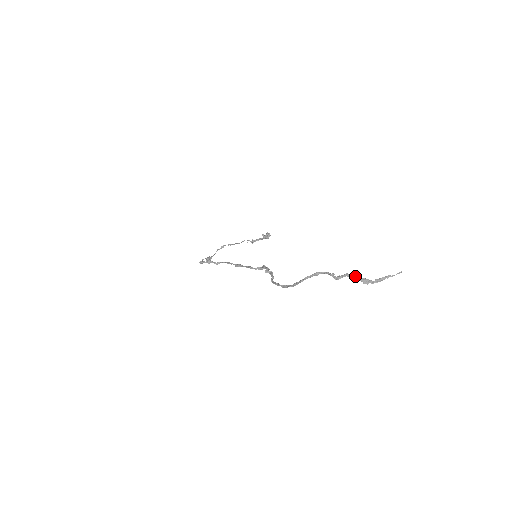
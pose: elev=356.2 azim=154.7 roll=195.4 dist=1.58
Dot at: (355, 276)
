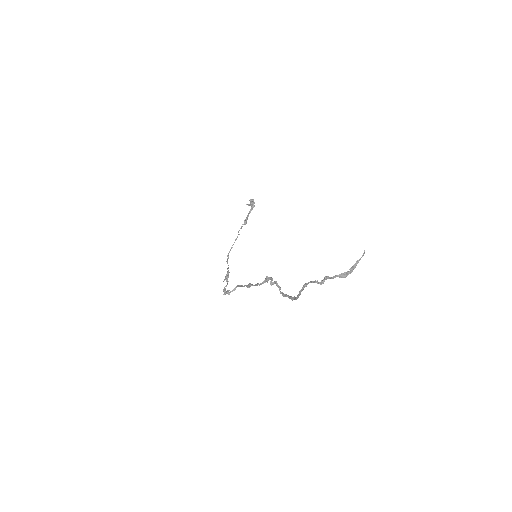
Dot at: (333, 276)
